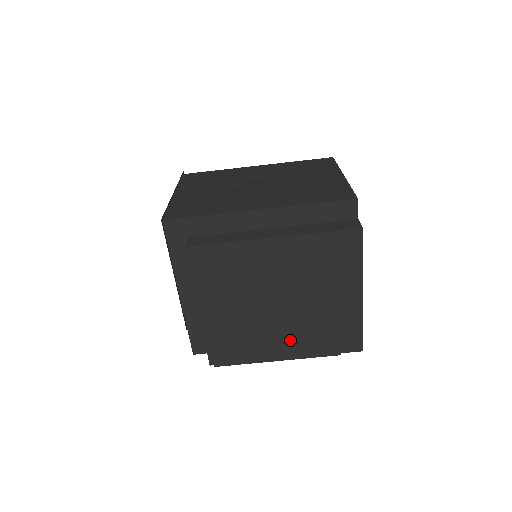
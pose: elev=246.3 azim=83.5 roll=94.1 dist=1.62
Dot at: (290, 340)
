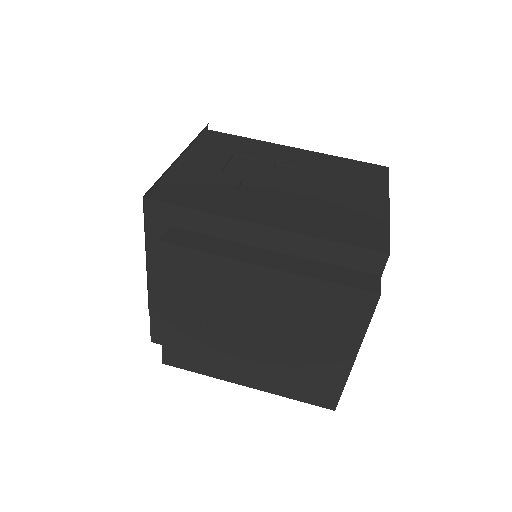
Dot at: (256, 372)
